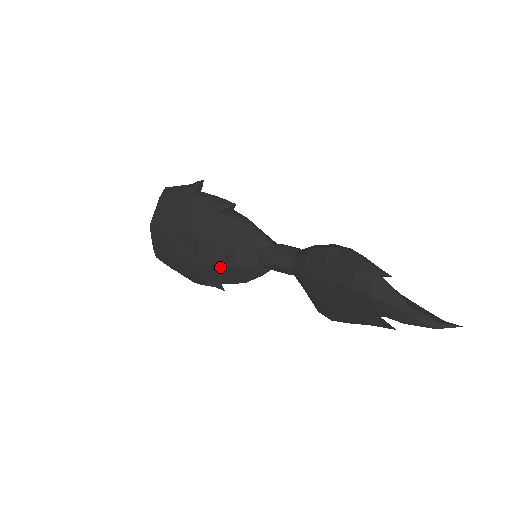
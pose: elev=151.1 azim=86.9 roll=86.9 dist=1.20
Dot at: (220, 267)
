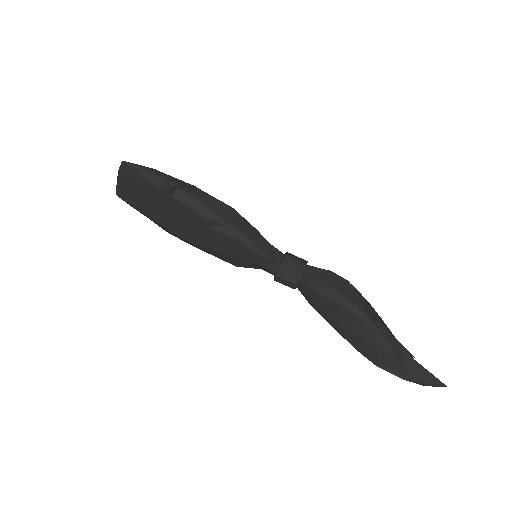
Dot at: (216, 256)
